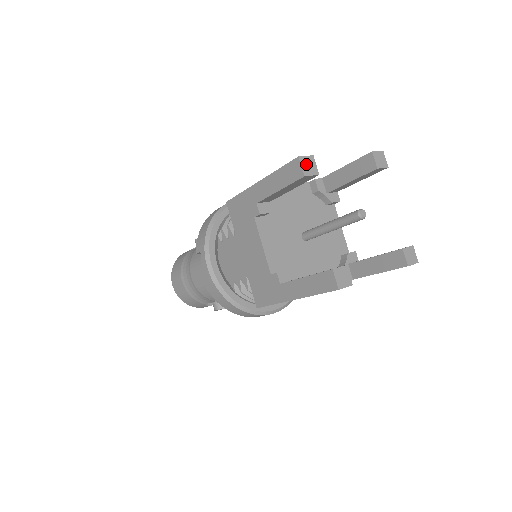
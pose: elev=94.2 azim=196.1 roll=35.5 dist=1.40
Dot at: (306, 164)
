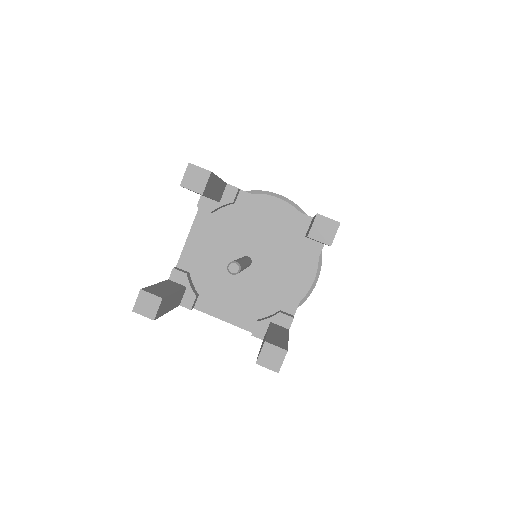
Dot at: (144, 307)
